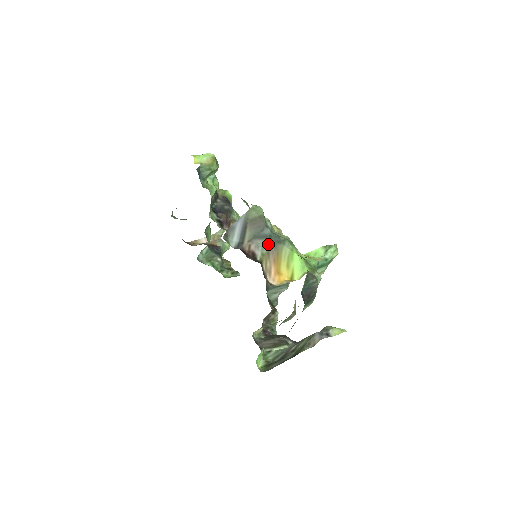
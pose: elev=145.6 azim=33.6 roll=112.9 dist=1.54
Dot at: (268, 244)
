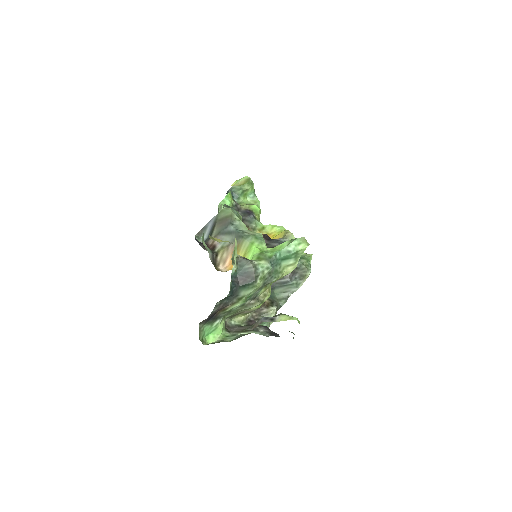
Dot at: (231, 239)
